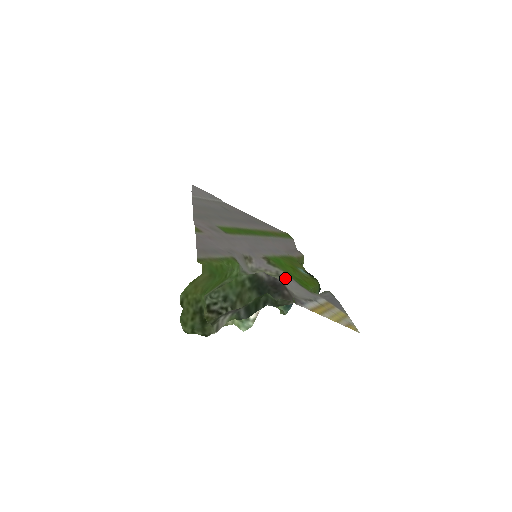
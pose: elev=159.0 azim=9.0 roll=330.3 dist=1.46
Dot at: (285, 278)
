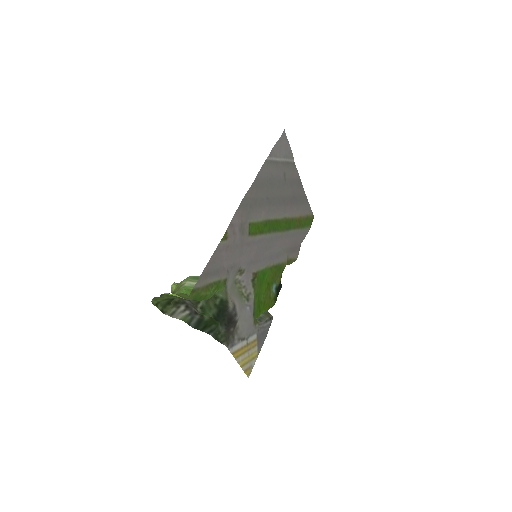
Dot at: (249, 304)
